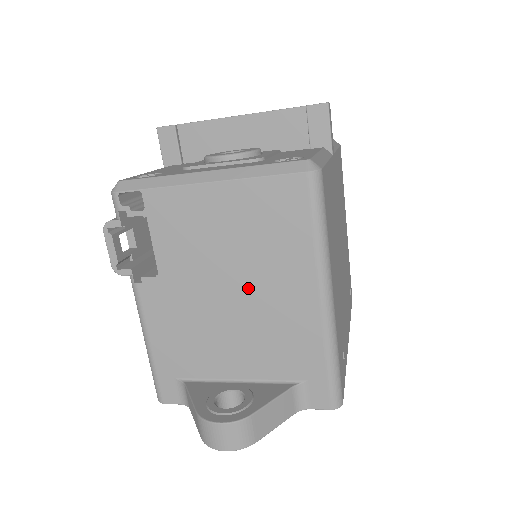
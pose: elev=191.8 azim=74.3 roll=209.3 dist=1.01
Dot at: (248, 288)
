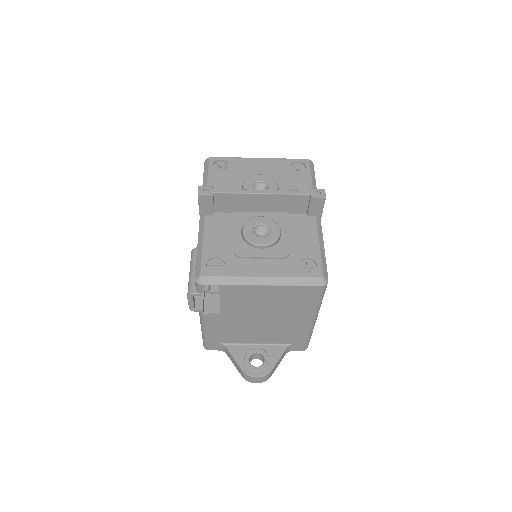
Dot at: (274, 318)
